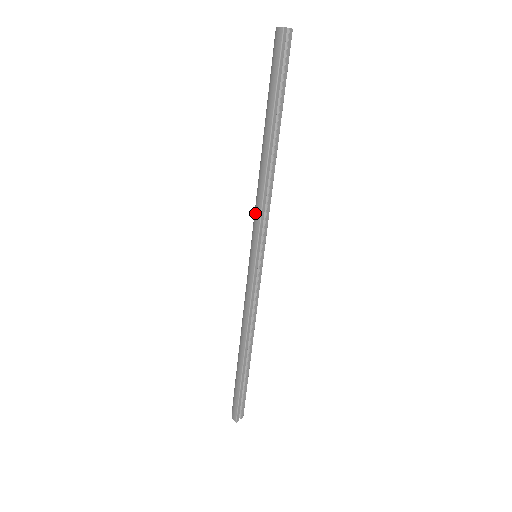
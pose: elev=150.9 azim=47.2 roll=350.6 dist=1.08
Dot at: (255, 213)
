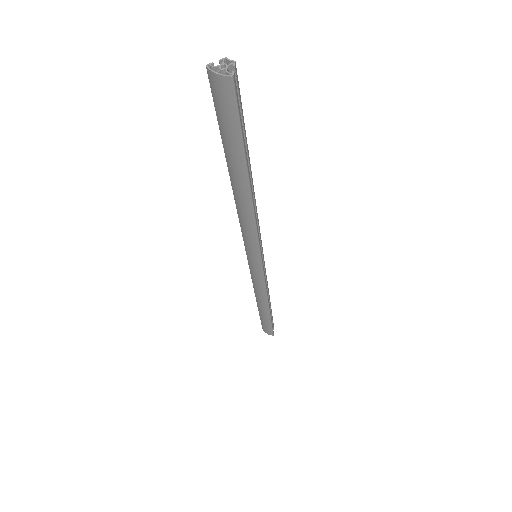
Dot at: (247, 235)
